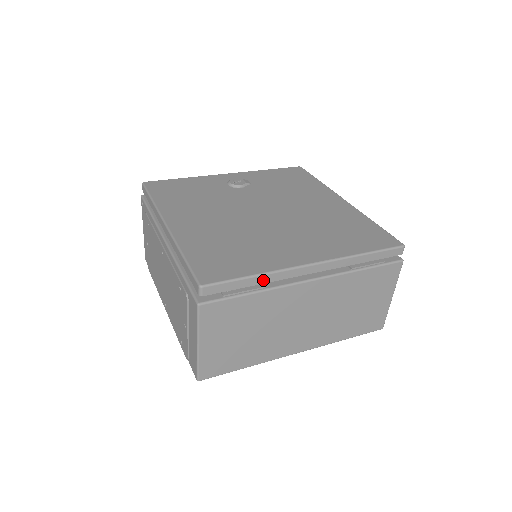
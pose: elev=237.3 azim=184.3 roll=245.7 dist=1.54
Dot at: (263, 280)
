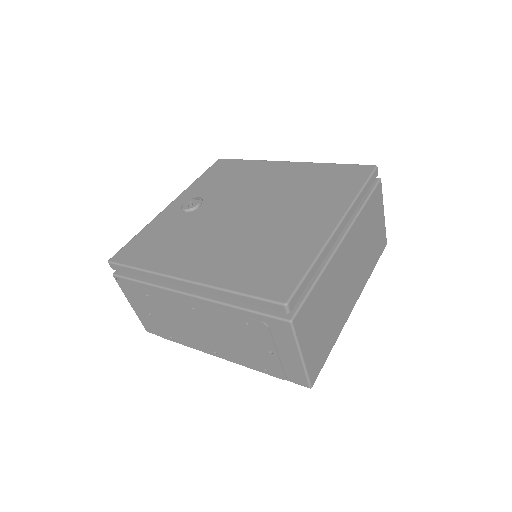
Dot at: (318, 264)
